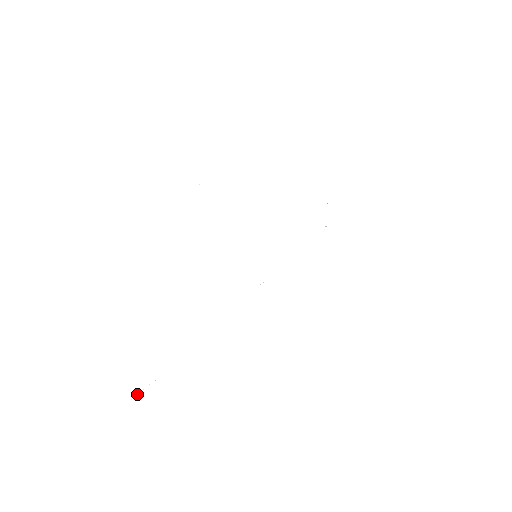
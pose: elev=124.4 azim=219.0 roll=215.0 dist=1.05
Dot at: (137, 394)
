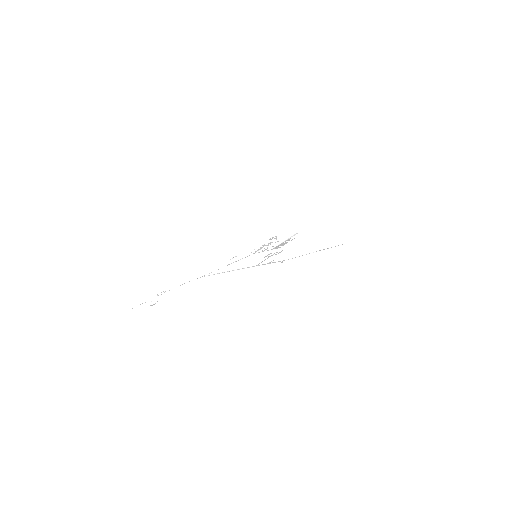
Dot at: occluded
